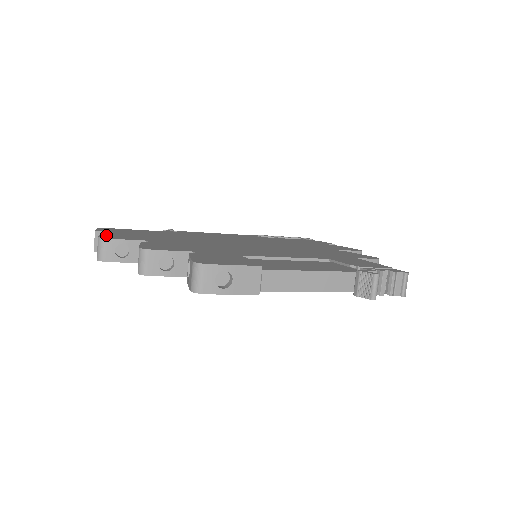
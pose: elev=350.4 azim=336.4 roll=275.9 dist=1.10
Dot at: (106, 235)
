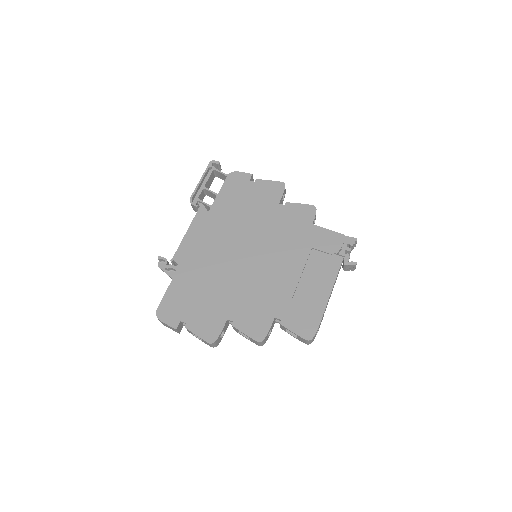
Dot at: (201, 334)
